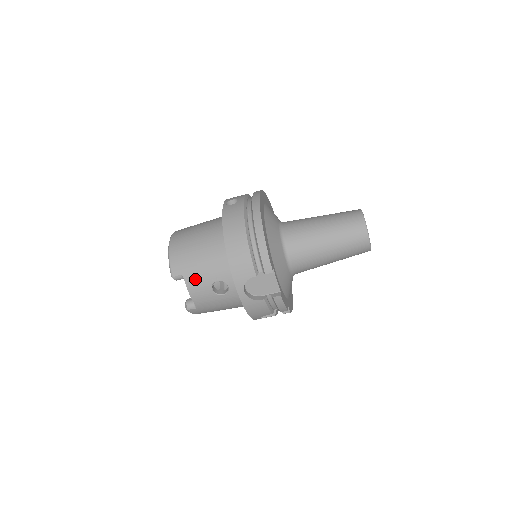
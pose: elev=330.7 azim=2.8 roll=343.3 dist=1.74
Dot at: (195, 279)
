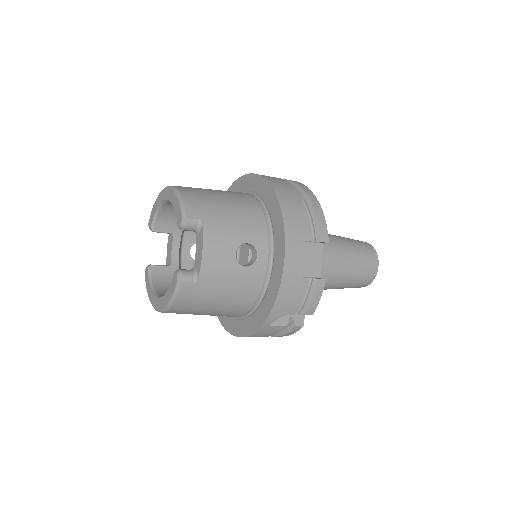
Dot at: (218, 231)
